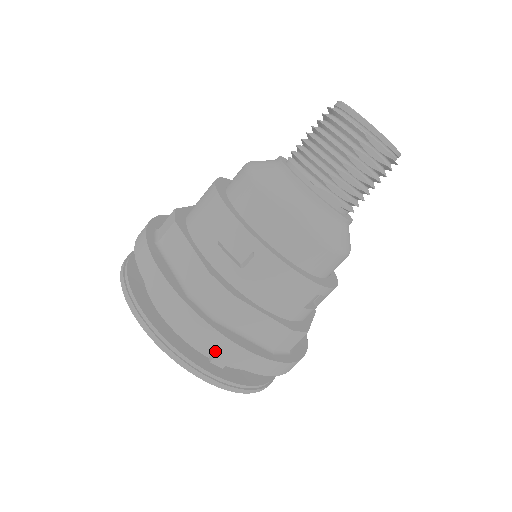
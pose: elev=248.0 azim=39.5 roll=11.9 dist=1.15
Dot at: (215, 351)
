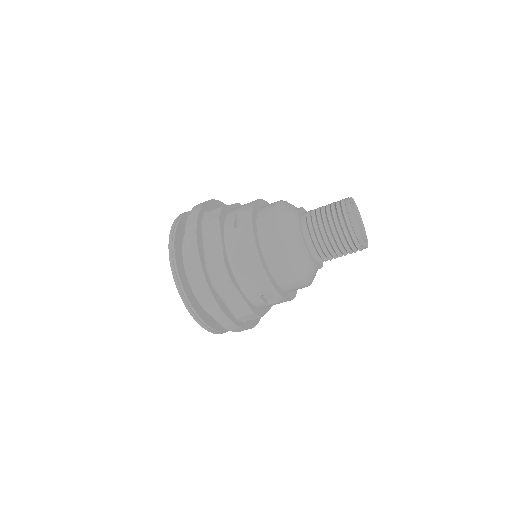
Dot at: occluded
